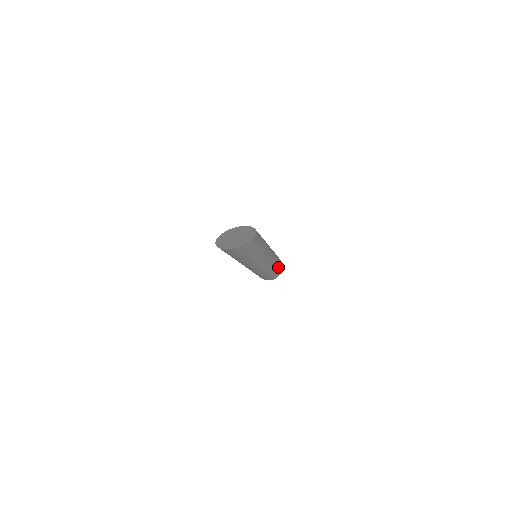
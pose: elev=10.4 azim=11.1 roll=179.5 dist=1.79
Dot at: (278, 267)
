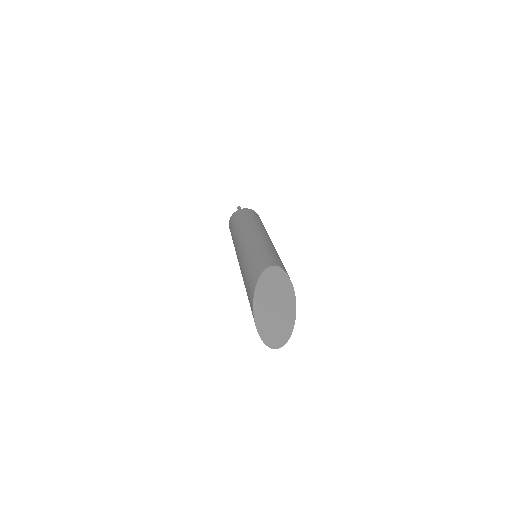
Dot at: occluded
